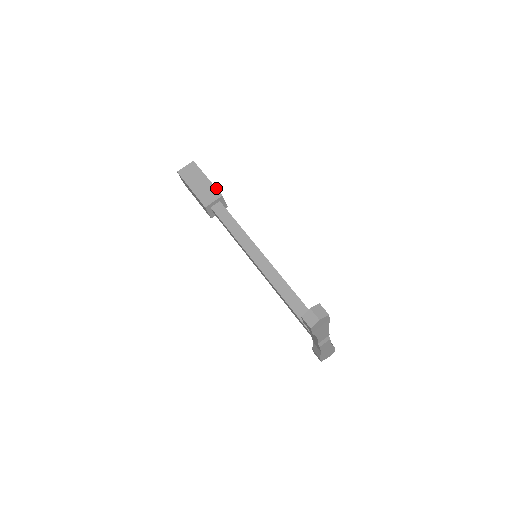
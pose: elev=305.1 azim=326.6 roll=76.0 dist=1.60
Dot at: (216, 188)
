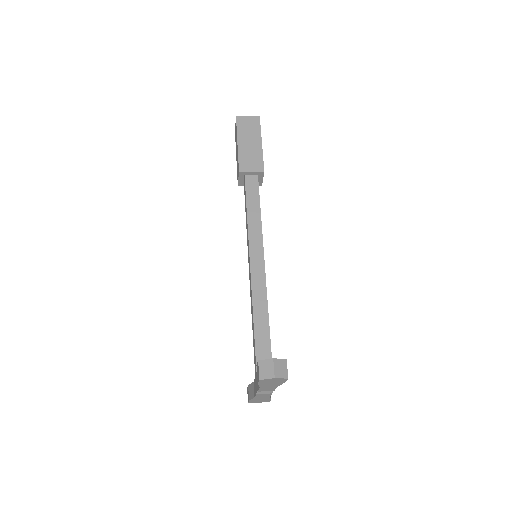
Dot at: occluded
